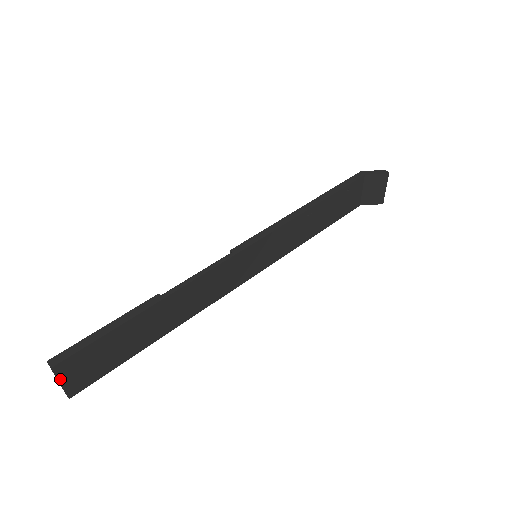
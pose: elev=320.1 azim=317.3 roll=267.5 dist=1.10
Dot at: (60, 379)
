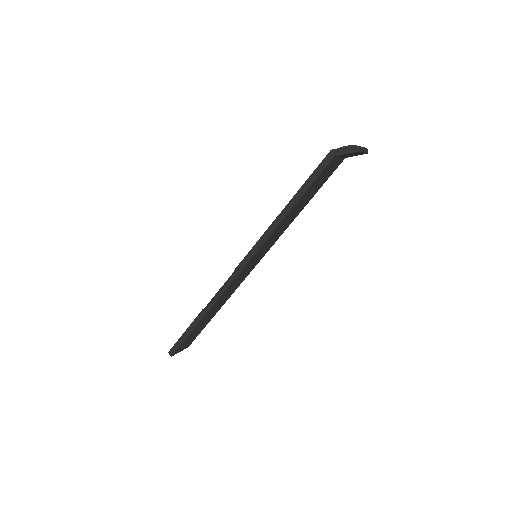
Dot at: (178, 352)
